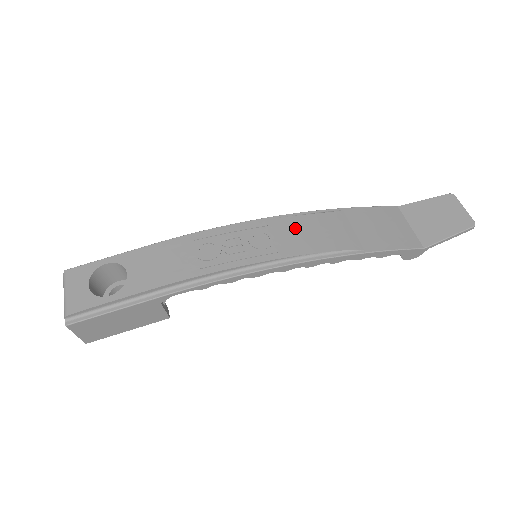
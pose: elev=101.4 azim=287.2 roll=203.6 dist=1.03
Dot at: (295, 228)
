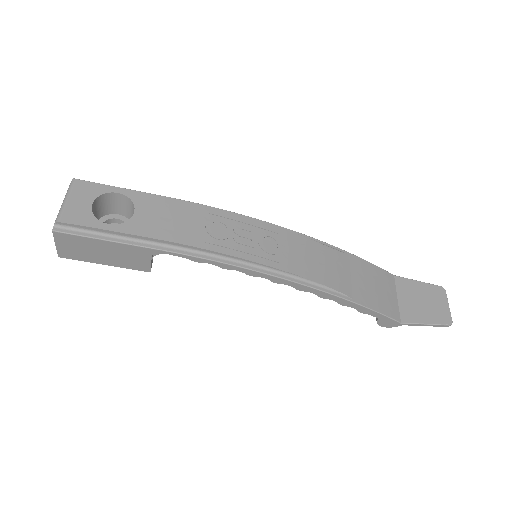
Dot at: (303, 249)
